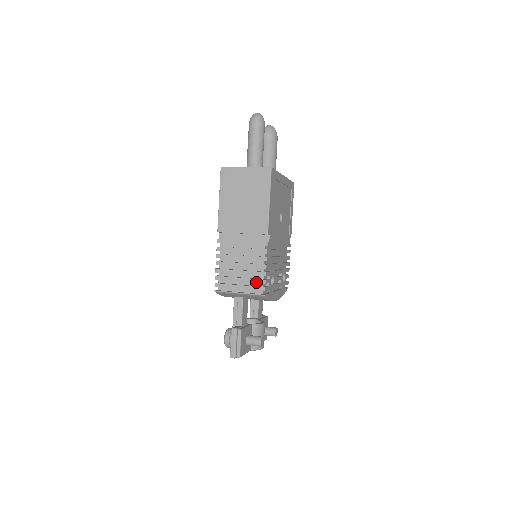
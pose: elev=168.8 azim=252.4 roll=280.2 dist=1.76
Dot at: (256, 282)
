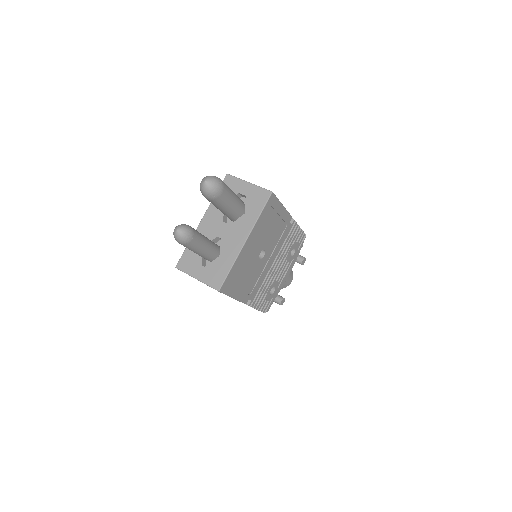
Dot at: occluded
